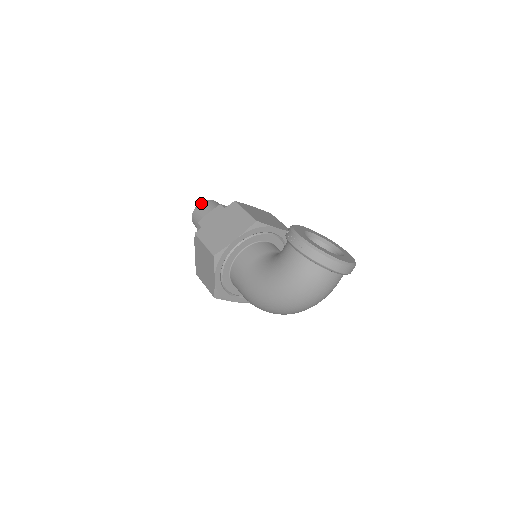
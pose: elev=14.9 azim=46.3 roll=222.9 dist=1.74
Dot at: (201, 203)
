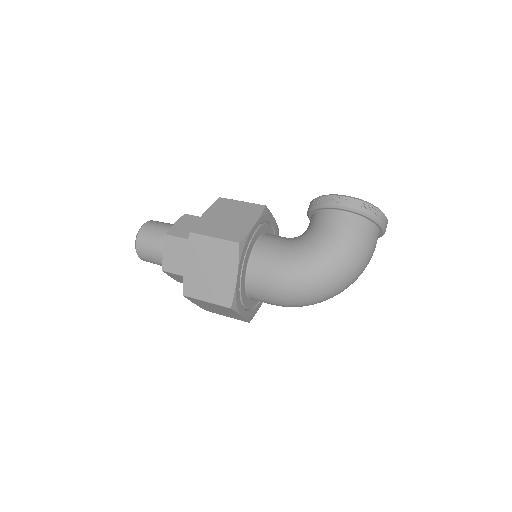
Dot at: (147, 222)
